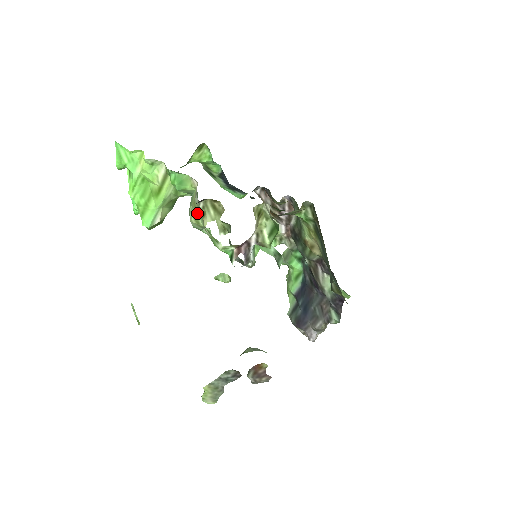
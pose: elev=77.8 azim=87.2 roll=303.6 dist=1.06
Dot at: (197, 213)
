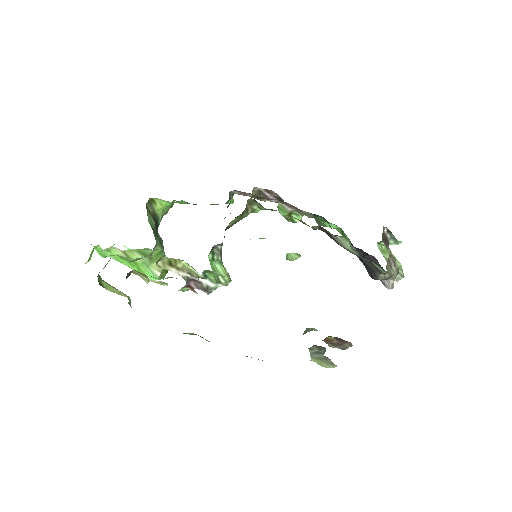
Dot at: occluded
